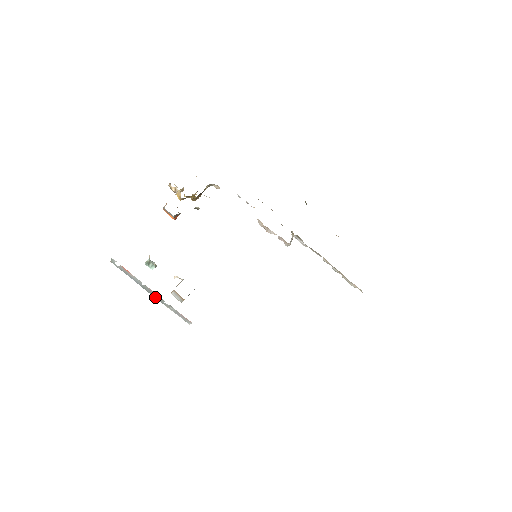
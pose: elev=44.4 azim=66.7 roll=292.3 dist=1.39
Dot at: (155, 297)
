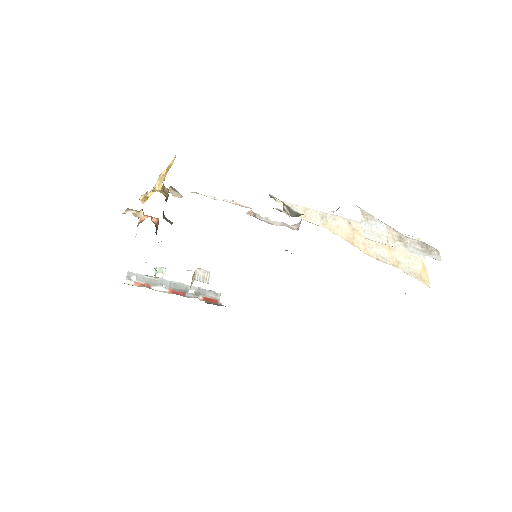
Dot at: (180, 284)
